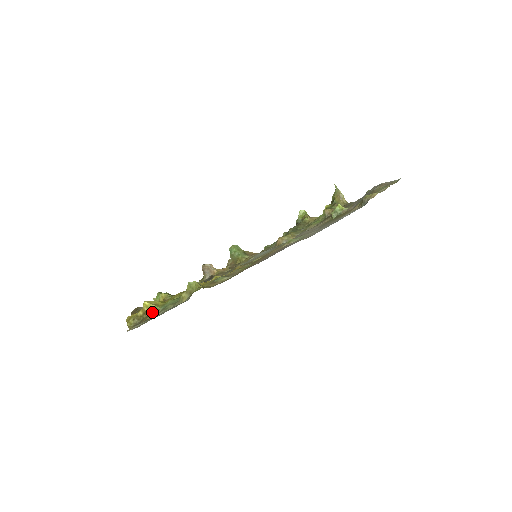
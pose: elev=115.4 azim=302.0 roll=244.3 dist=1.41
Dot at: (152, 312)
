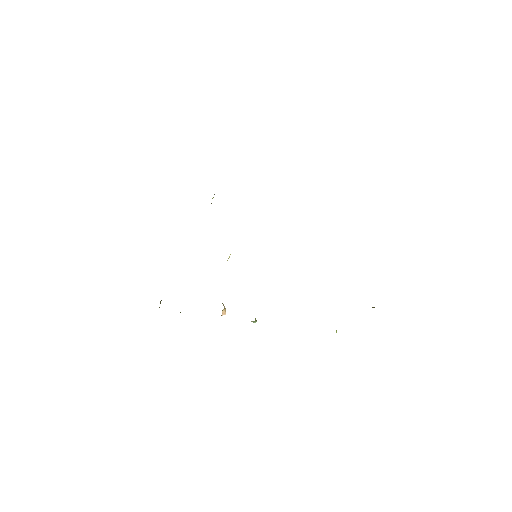
Dot at: occluded
